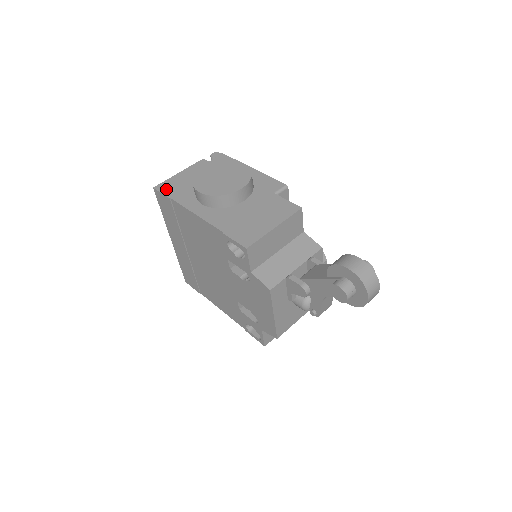
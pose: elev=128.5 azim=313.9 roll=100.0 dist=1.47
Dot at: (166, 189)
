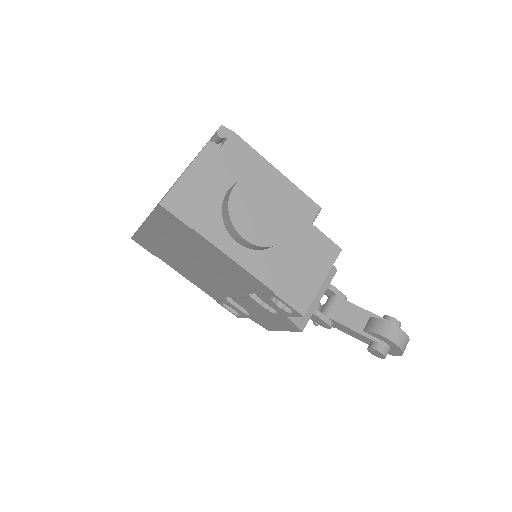
Dot at: (180, 209)
